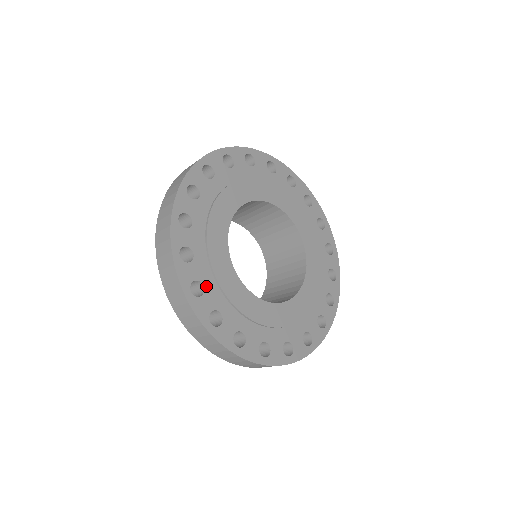
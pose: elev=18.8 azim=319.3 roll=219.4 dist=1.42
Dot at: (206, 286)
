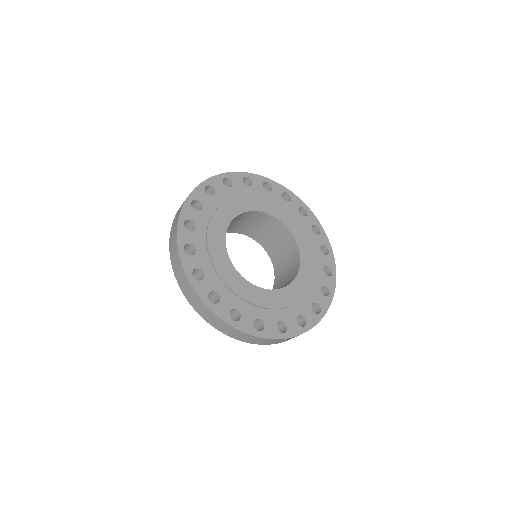
Dot at: (239, 309)
